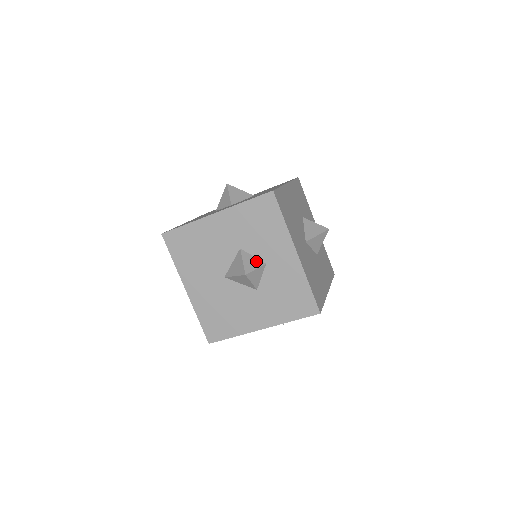
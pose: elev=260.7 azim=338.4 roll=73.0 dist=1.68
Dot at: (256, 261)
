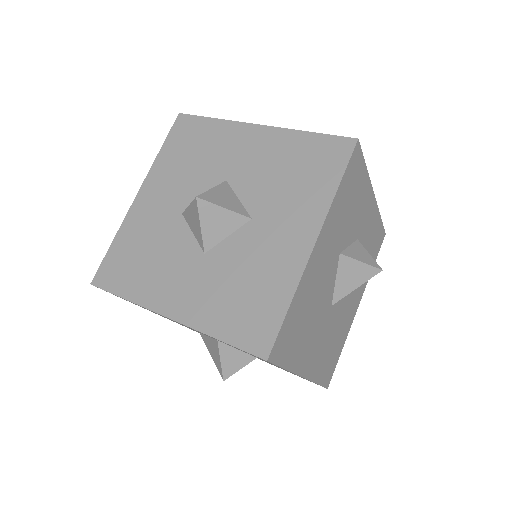
Dot at: (241, 357)
